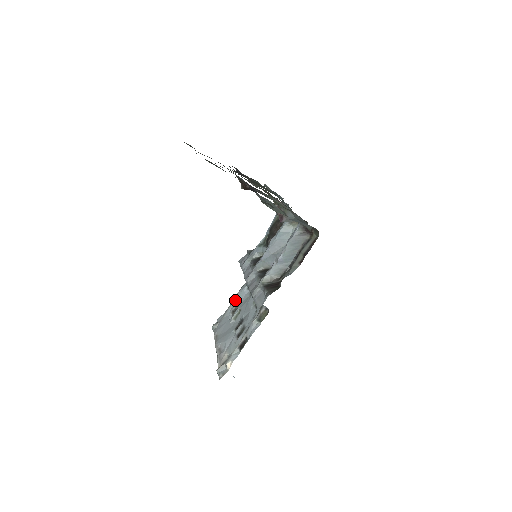
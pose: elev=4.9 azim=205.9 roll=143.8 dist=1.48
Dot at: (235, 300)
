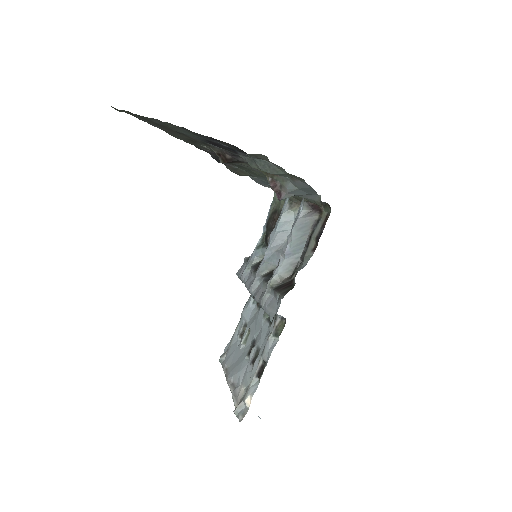
Dot at: (241, 321)
